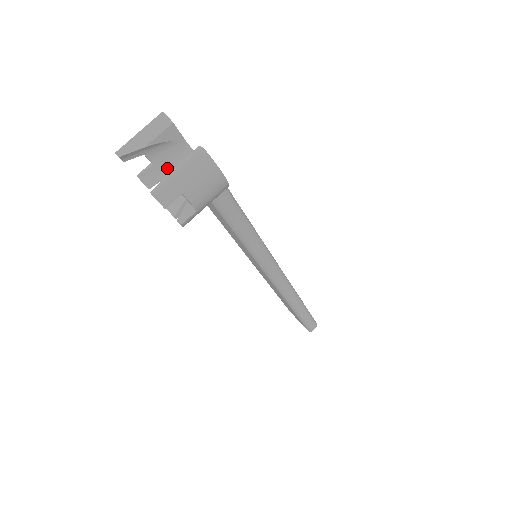
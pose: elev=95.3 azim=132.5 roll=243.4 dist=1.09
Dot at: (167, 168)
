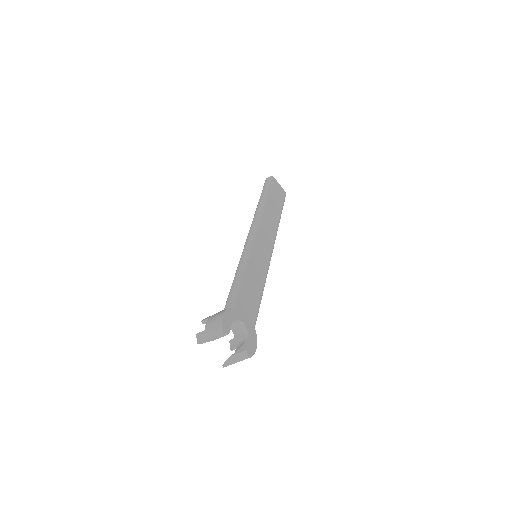
Dot at: occluded
